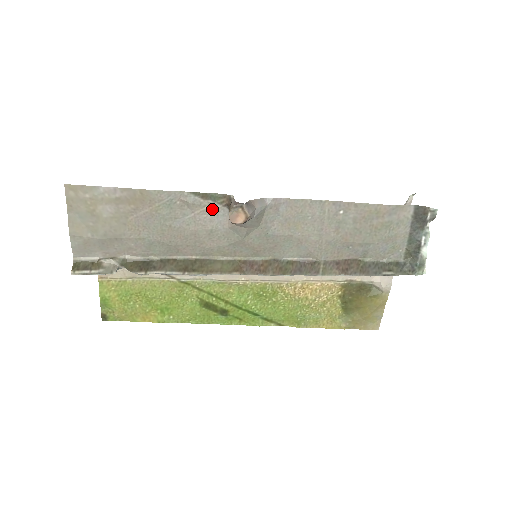
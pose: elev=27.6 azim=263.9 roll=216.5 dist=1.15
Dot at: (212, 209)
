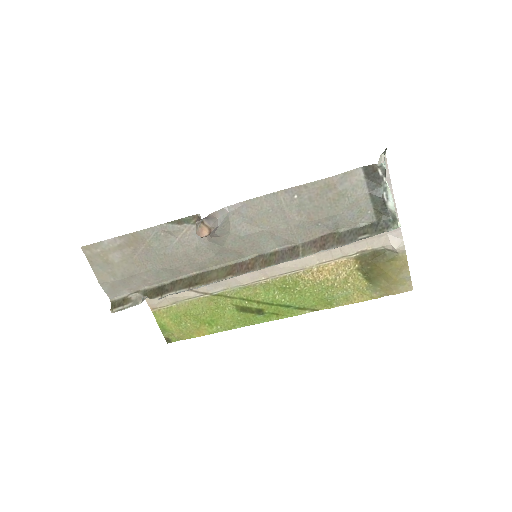
Dot at: (190, 230)
